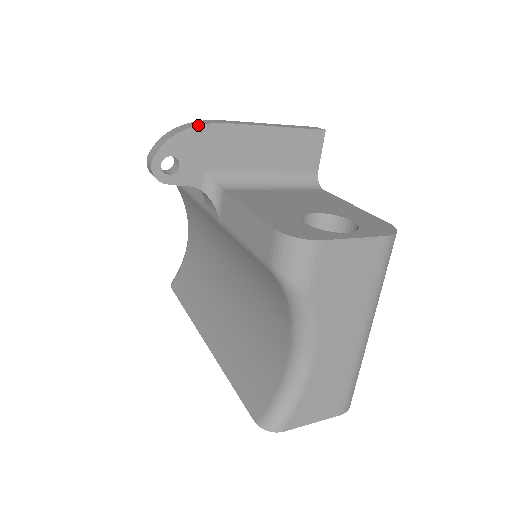
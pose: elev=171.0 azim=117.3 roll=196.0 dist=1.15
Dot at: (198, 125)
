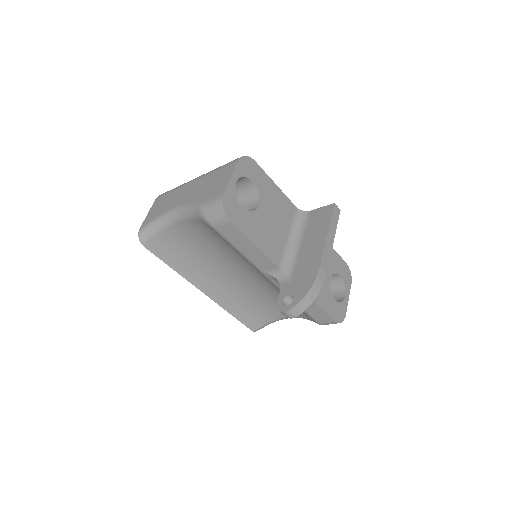
Dot at: occluded
